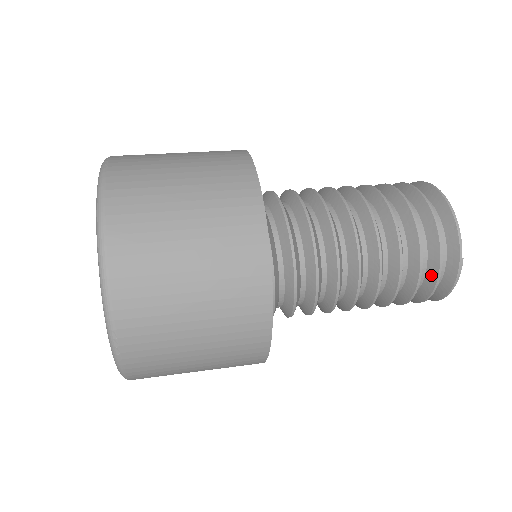
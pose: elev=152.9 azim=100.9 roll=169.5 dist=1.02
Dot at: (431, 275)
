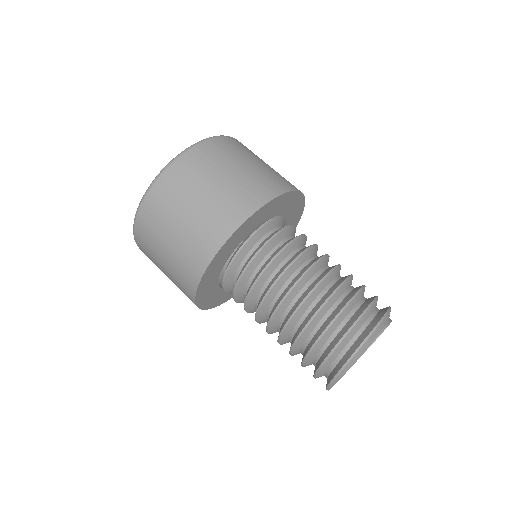
Dot at: occluded
